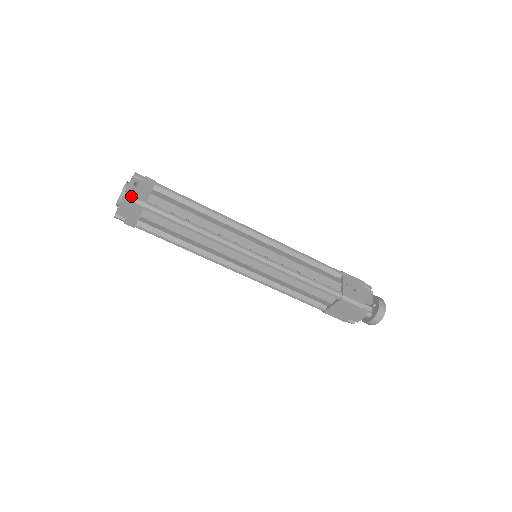
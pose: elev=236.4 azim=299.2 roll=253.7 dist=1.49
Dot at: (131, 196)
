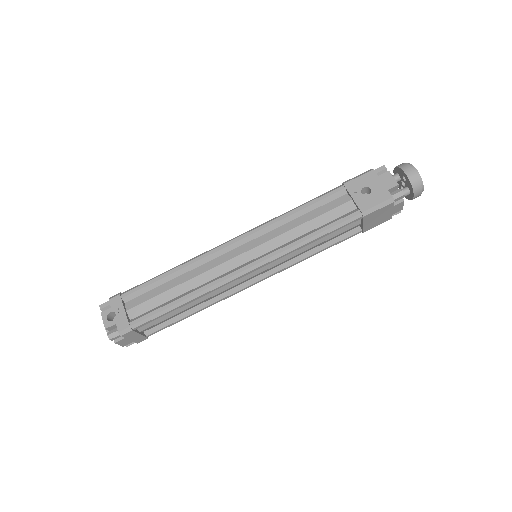
Dot at: (115, 333)
